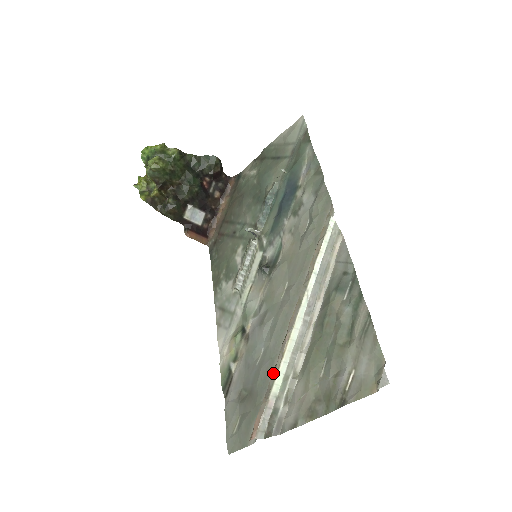
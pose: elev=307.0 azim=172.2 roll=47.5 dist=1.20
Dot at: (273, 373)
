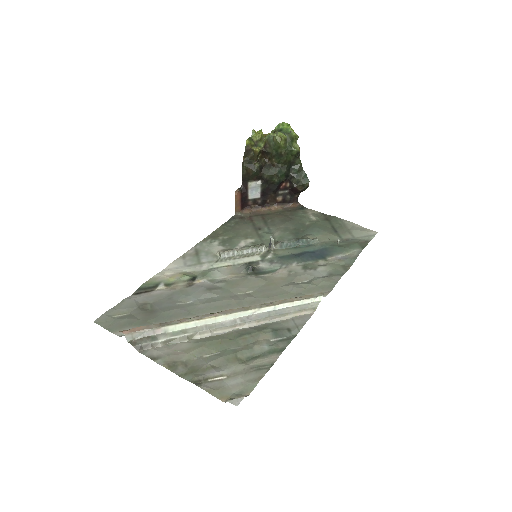
Dot at: (182, 319)
